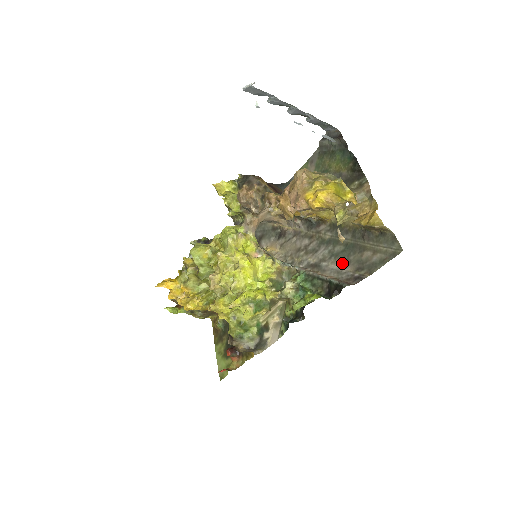
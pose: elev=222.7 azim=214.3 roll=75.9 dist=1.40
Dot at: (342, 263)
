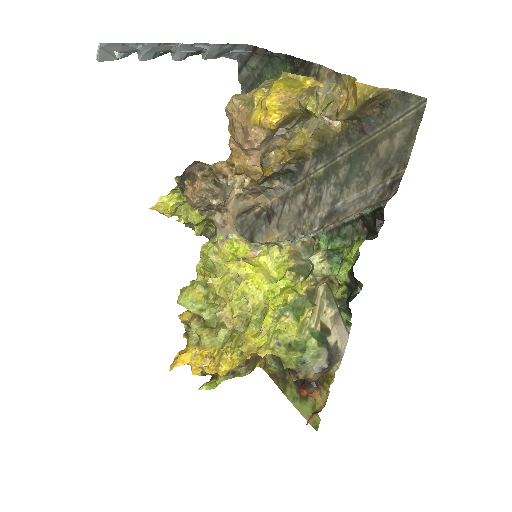
Dot at: (360, 184)
